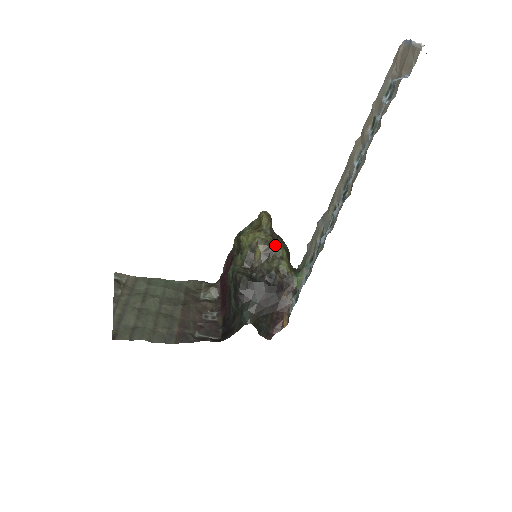
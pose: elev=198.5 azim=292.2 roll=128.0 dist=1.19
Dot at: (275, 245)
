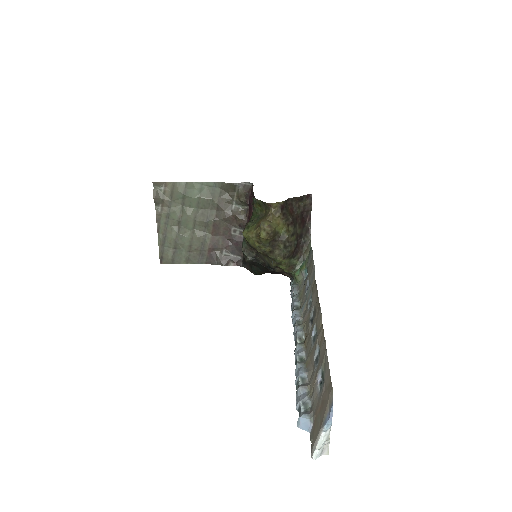
Dot at: (274, 255)
